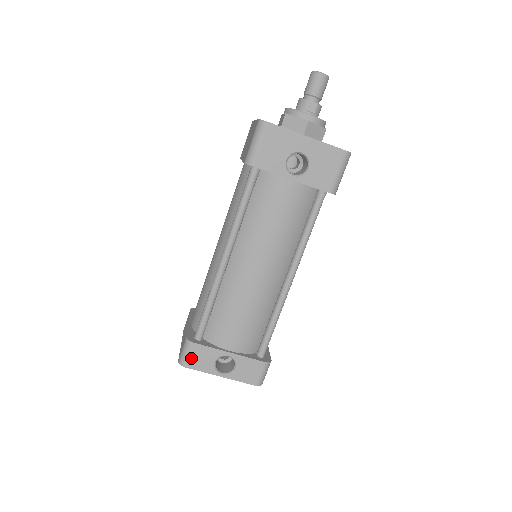
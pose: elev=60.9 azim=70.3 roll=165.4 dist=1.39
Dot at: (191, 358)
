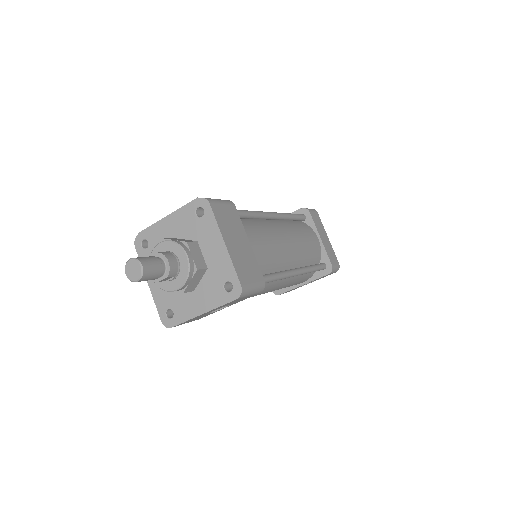
Dot at: occluded
